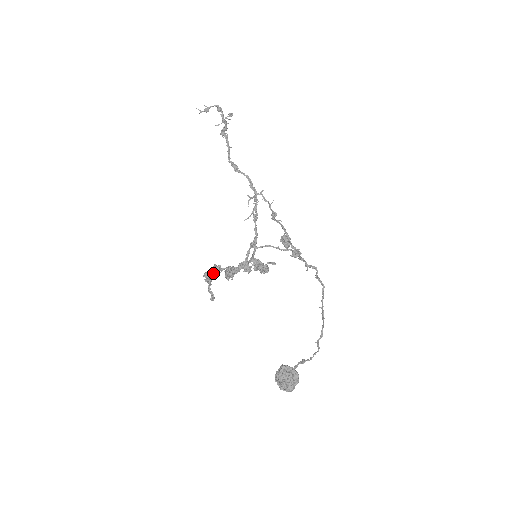
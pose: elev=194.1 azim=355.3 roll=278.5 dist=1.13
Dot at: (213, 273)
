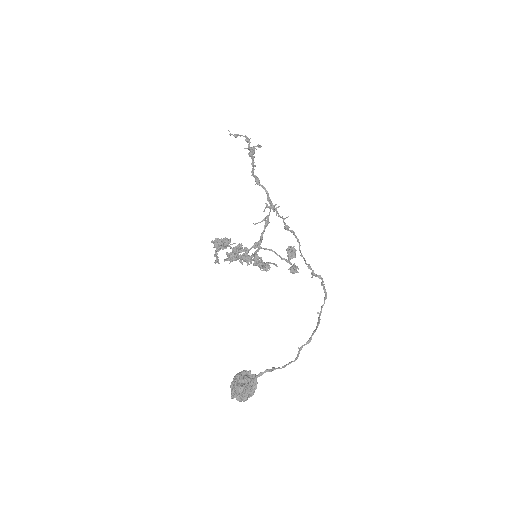
Dot at: (223, 243)
